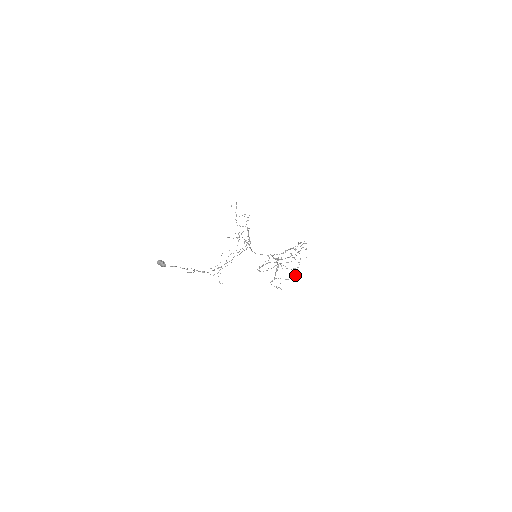
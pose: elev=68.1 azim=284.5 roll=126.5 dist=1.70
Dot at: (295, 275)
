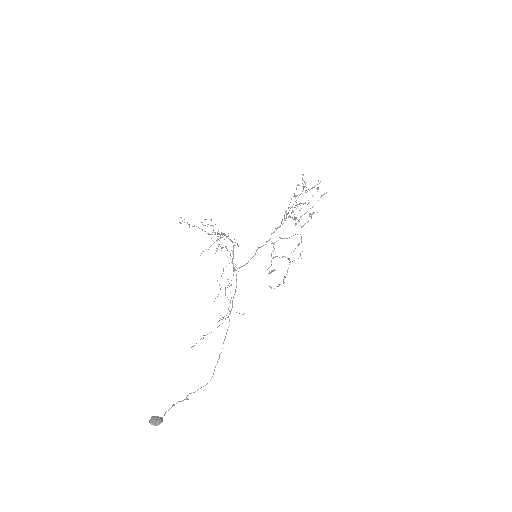
Dot at: occluded
